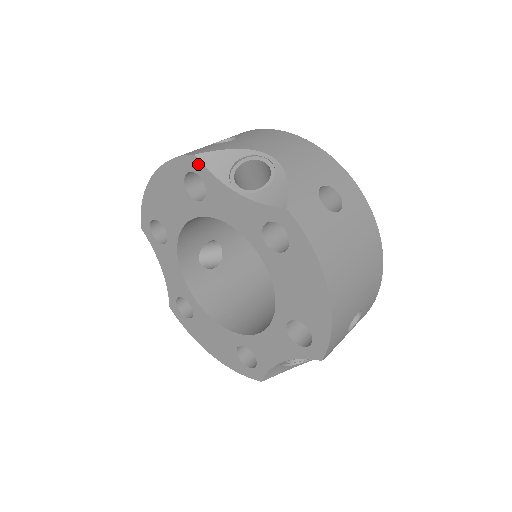
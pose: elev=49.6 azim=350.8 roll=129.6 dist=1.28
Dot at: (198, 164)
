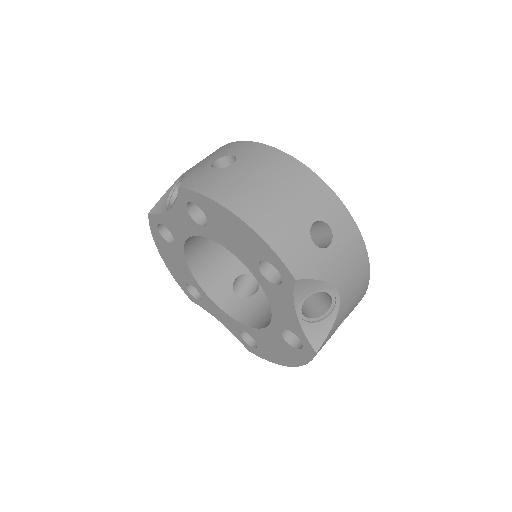
Dot at: (153, 217)
